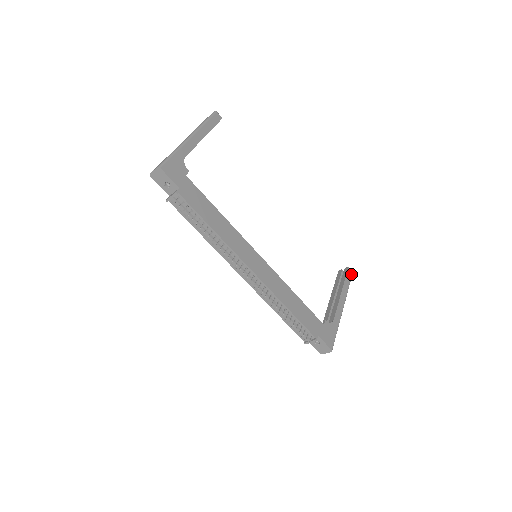
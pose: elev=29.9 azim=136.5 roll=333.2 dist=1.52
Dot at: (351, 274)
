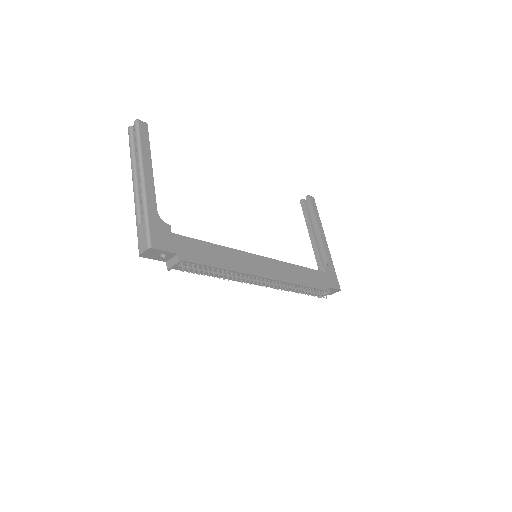
Dot at: (314, 201)
